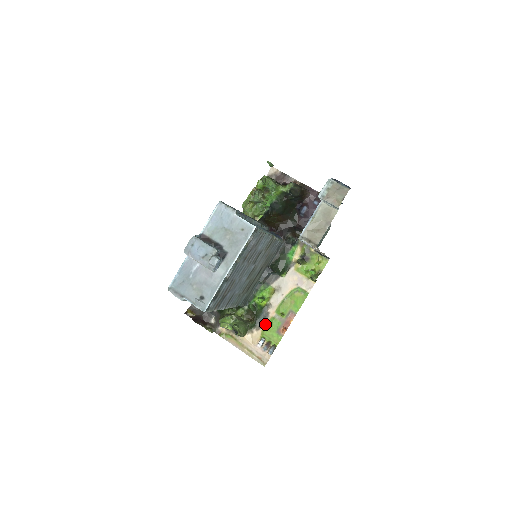
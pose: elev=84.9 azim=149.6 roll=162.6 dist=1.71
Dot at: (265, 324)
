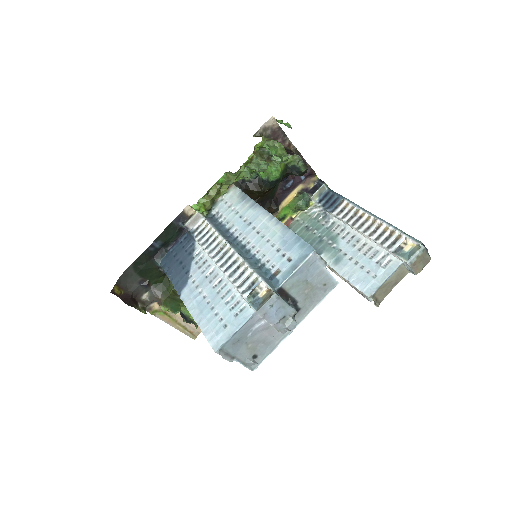
Dot at: occluded
